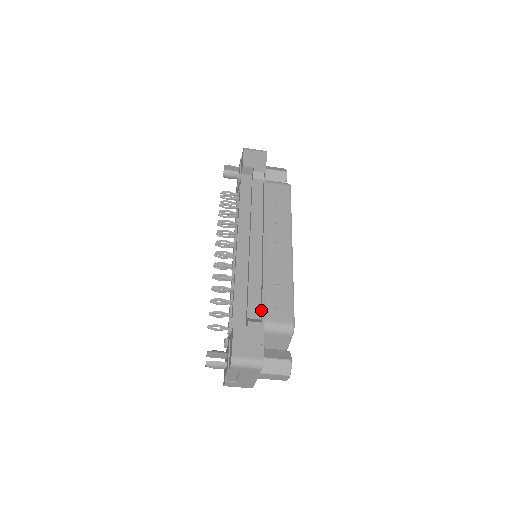
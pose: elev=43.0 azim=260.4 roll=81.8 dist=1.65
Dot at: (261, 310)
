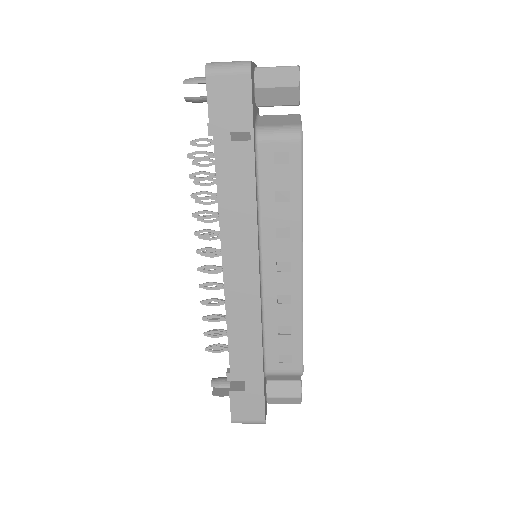
Dot at: (260, 367)
